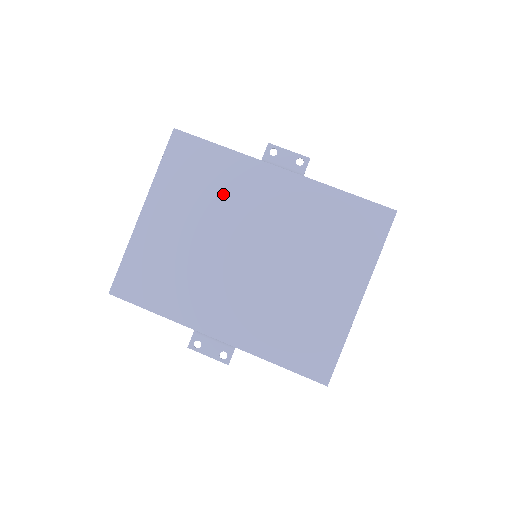
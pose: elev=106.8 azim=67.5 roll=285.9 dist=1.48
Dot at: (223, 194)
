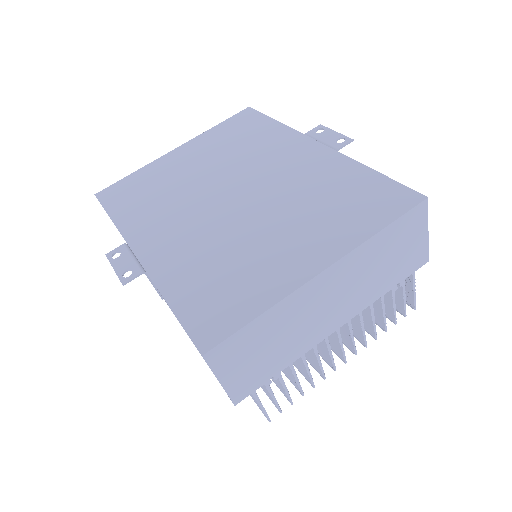
Dot at: (250, 150)
